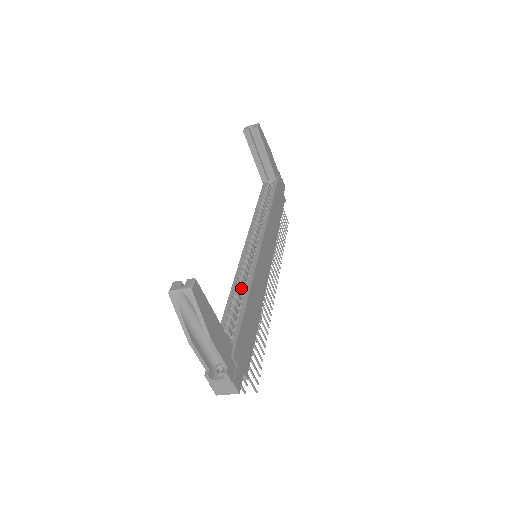
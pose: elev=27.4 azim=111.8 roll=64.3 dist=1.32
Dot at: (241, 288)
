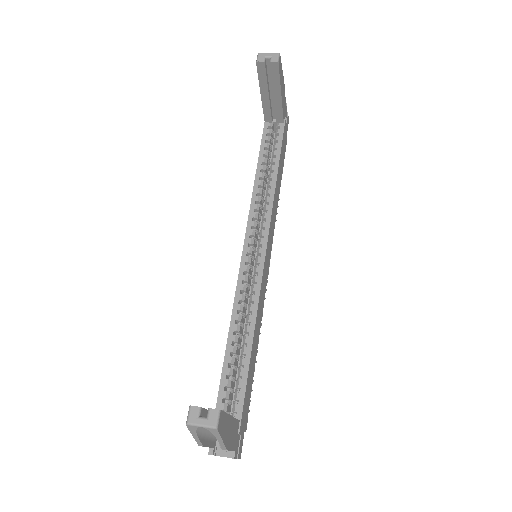
Dot at: (242, 317)
